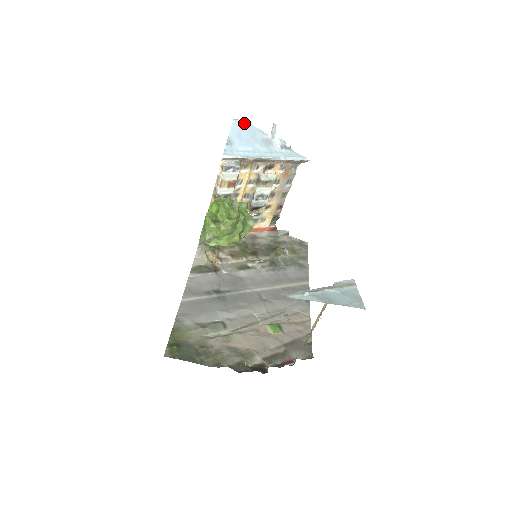
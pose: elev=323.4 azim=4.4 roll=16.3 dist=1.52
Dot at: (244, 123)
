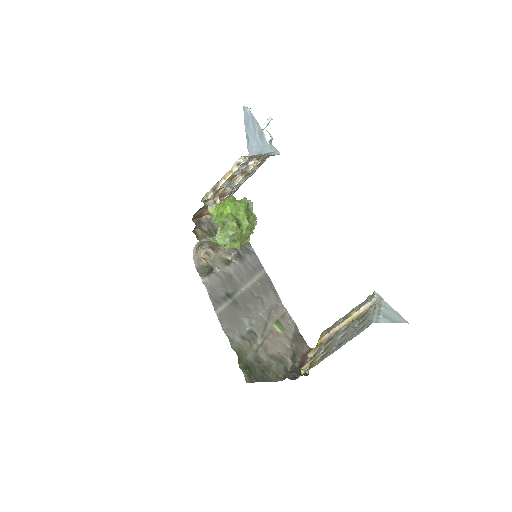
Dot at: (248, 111)
